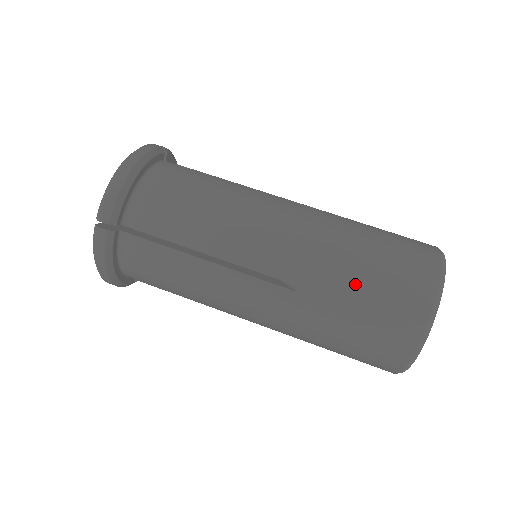
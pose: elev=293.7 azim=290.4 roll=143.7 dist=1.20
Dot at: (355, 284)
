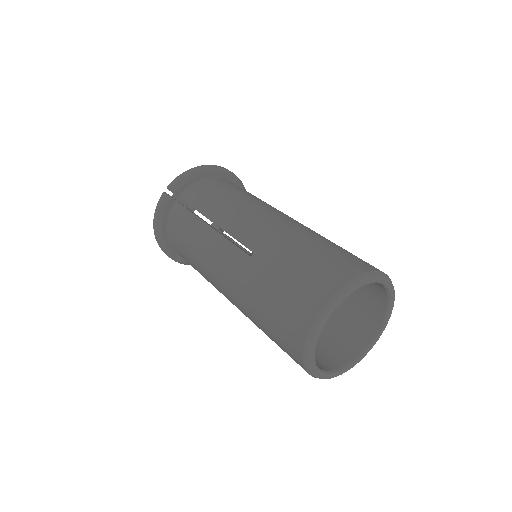
Dot at: (291, 259)
